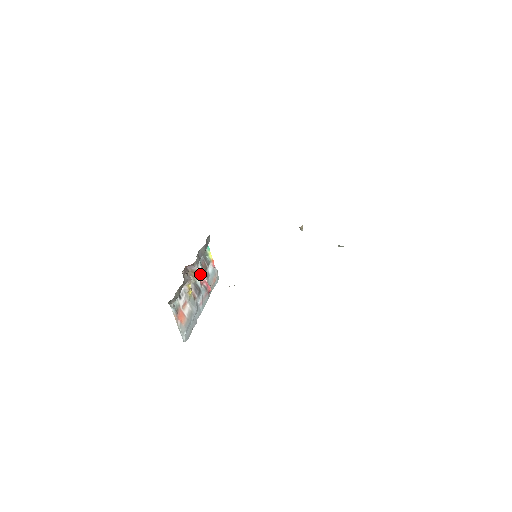
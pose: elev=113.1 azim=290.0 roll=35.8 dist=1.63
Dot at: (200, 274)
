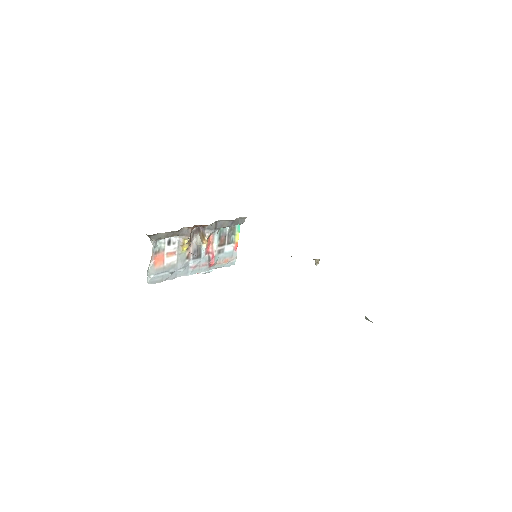
Dot at: (212, 244)
